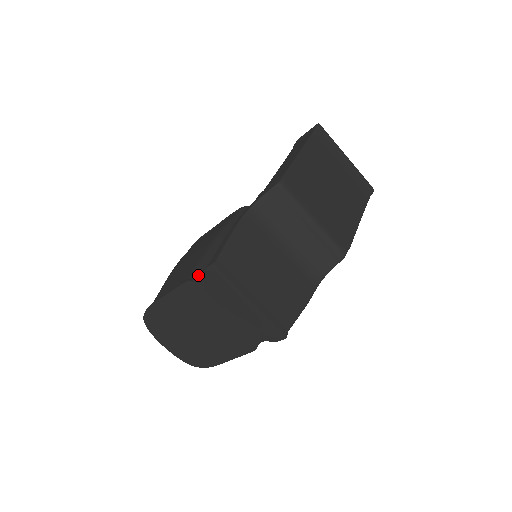
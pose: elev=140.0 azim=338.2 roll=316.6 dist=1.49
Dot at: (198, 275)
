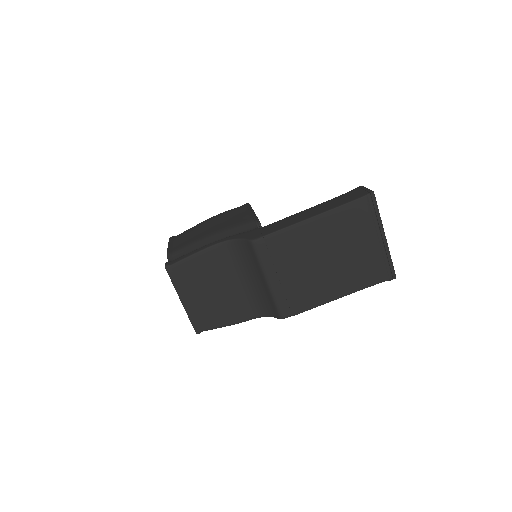
Dot at: (175, 256)
